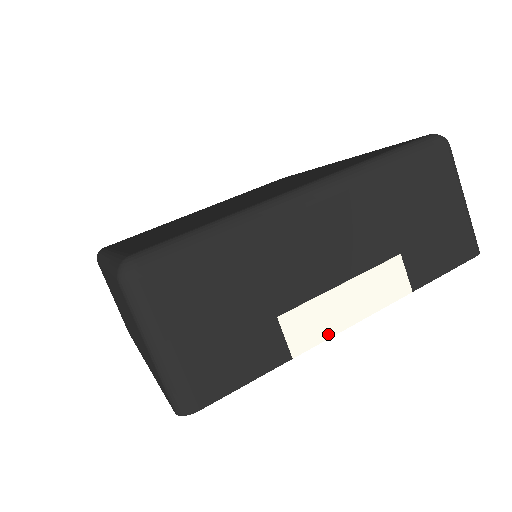
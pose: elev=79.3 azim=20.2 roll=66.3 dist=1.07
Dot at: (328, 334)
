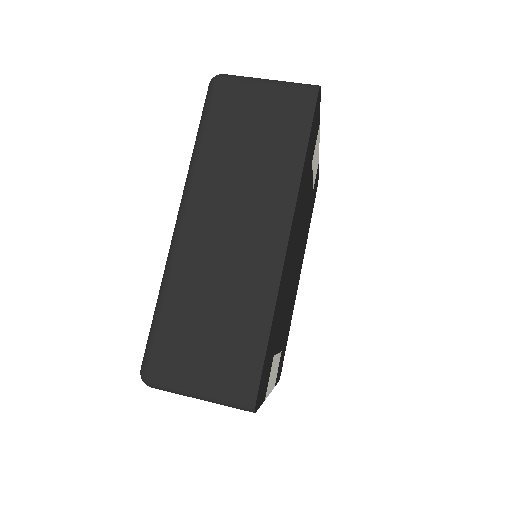
Dot at: occluded
